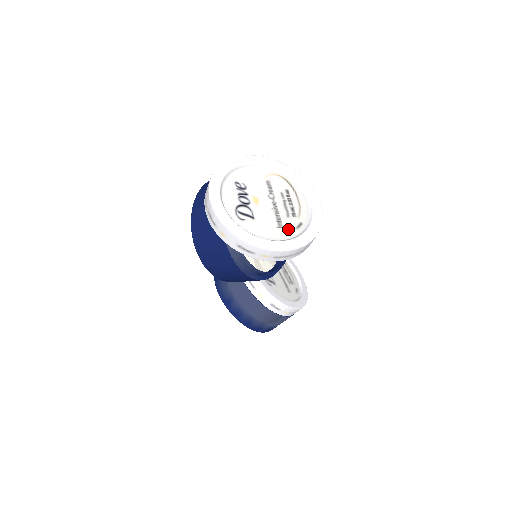
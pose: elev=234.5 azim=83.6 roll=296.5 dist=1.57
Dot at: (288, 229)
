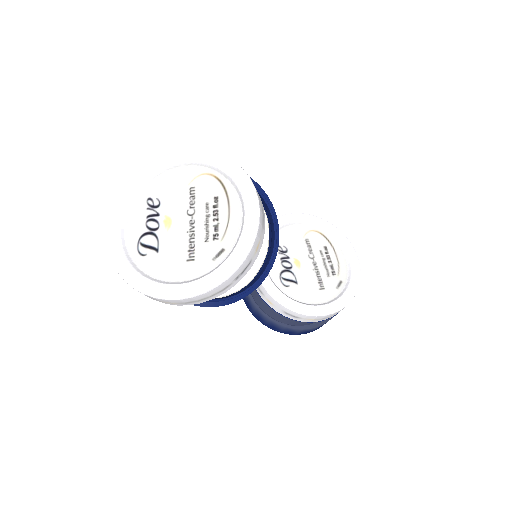
Dot at: (201, 262)
